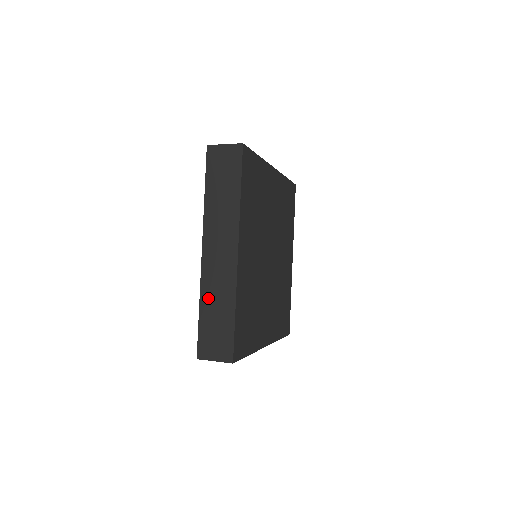
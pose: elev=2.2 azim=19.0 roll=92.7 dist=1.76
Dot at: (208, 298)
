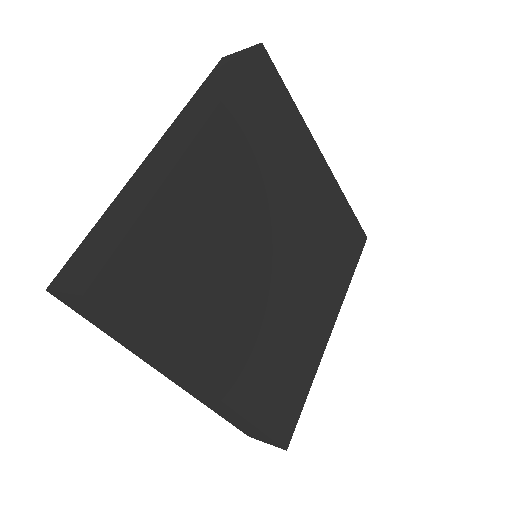
Dot at: (118, 205)
